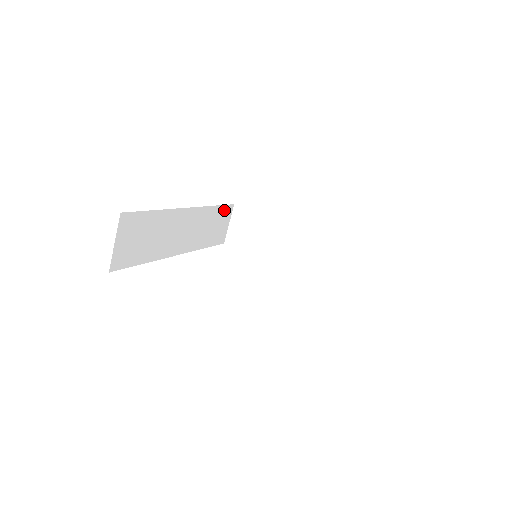
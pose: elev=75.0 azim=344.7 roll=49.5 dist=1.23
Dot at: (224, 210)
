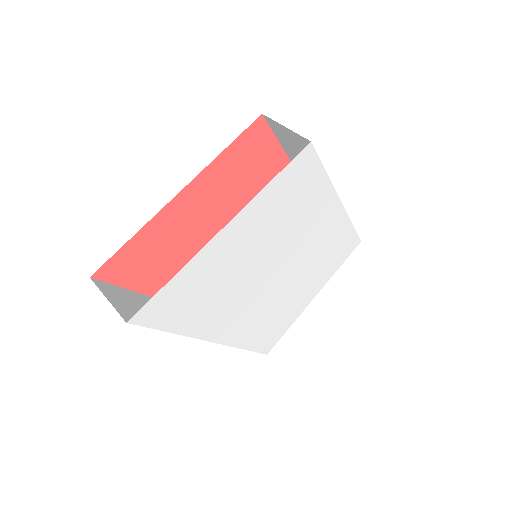
Dot at: occluded
